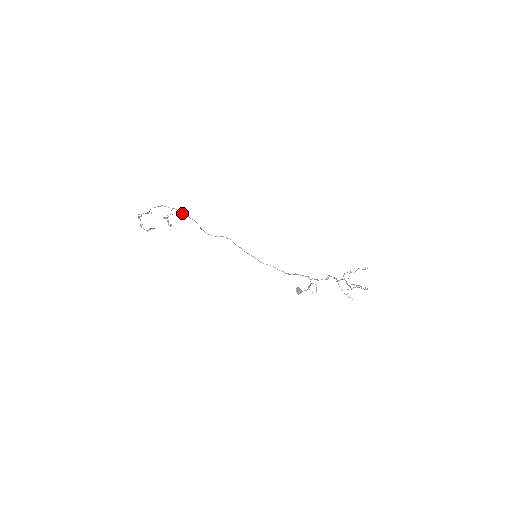
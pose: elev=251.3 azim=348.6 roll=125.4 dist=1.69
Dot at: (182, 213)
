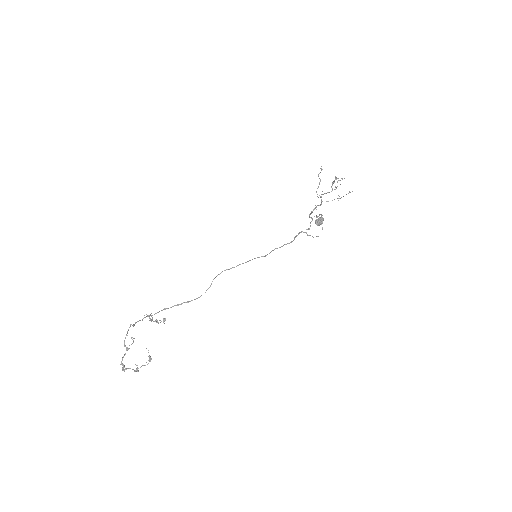
Dot at: occluded
